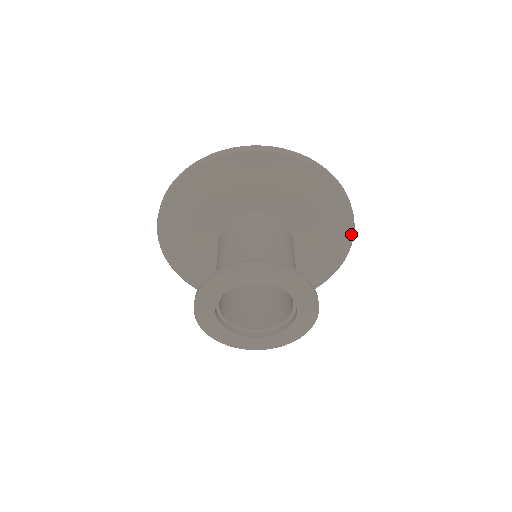
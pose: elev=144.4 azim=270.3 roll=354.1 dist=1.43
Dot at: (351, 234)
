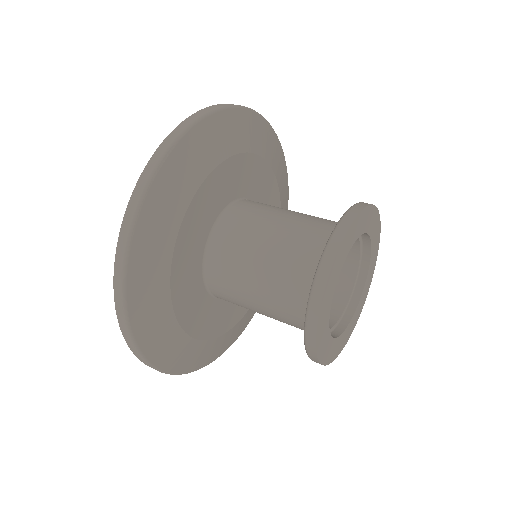
Dot at: occluded
